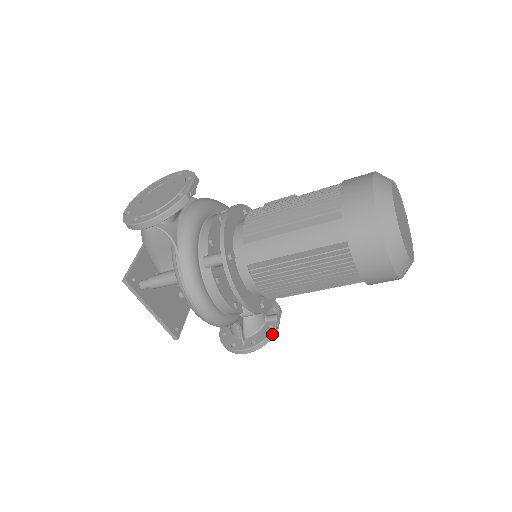
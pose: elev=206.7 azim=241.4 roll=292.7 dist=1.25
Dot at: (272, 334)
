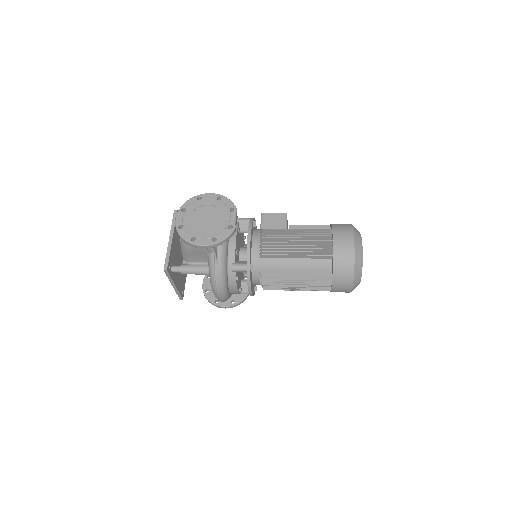
Dot at: (246, 297)
